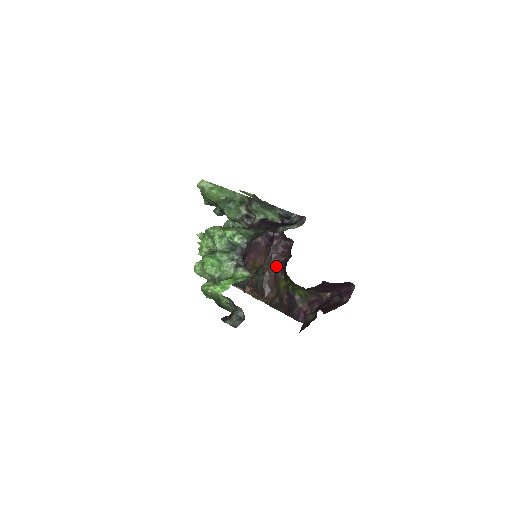
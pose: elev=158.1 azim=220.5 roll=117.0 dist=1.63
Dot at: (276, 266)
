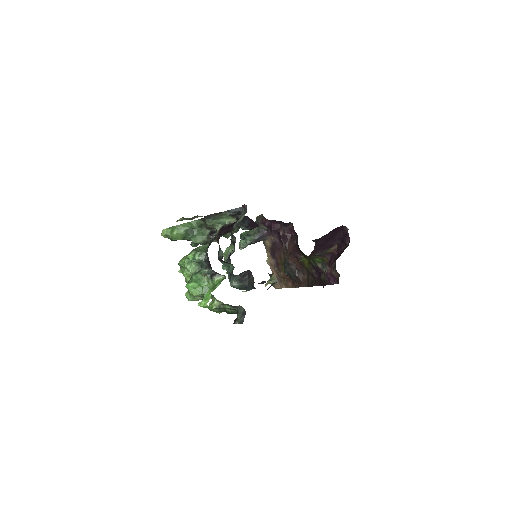
Dot at: (293, 251)
